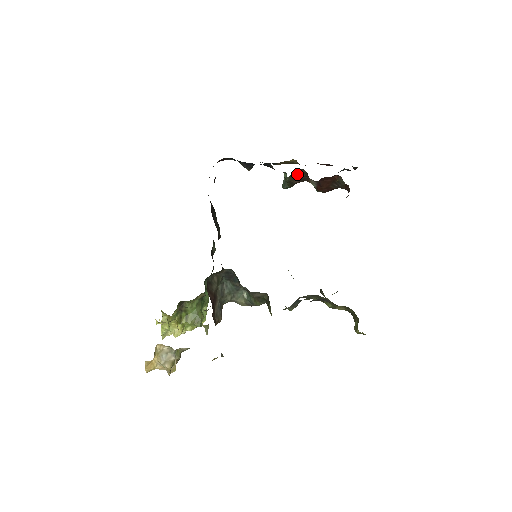
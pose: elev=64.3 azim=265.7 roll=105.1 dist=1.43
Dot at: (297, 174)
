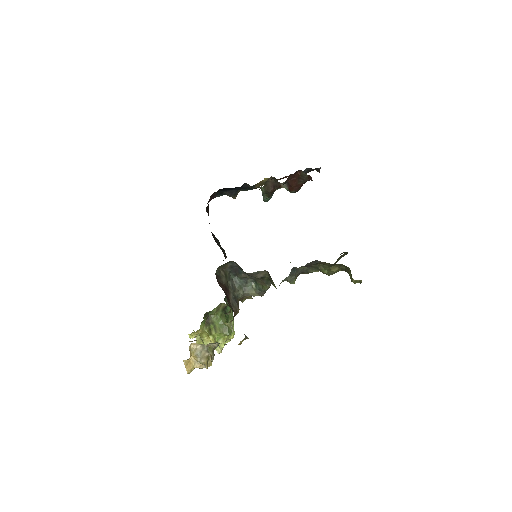
Dot at: (269, 183)
